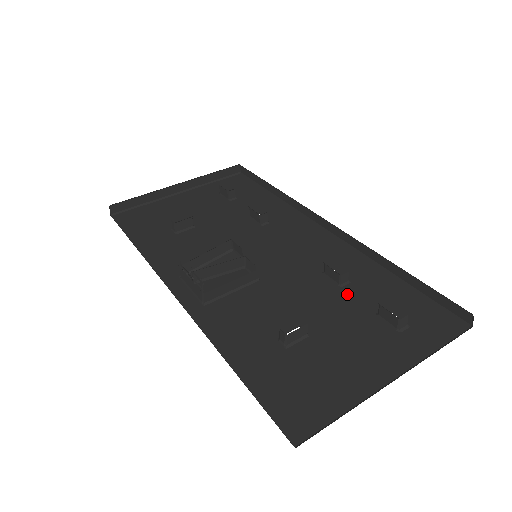
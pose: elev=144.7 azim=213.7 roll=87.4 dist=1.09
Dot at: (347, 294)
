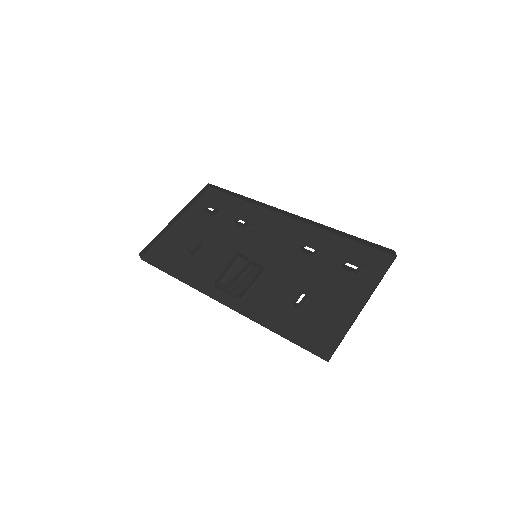
Dot at: (321, 261)
